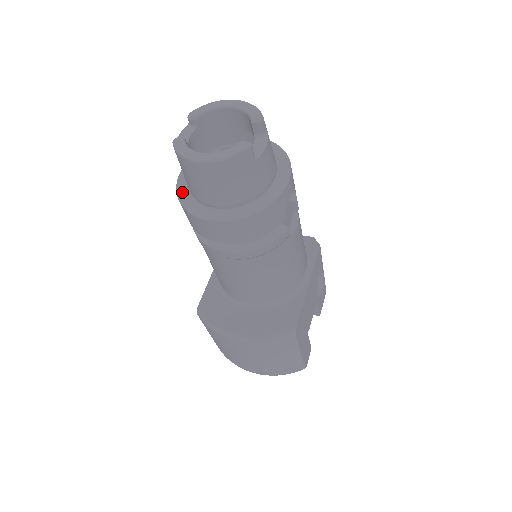
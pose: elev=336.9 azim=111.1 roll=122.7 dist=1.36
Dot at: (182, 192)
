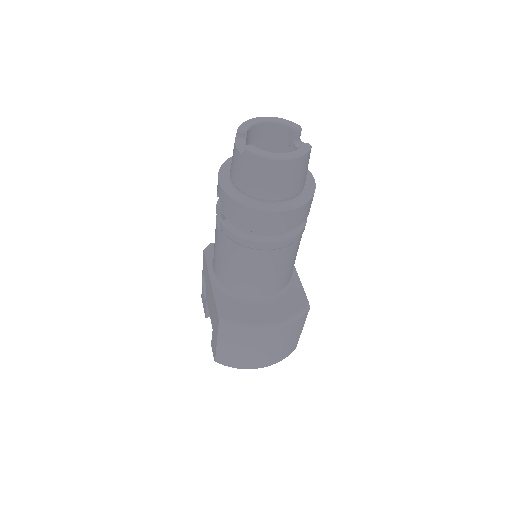
Dot at: (236, 197)
